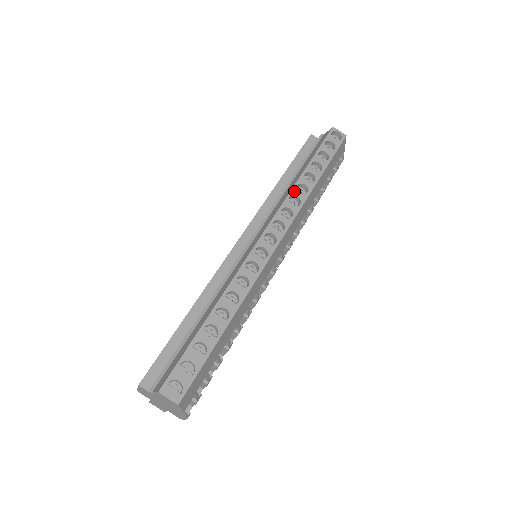
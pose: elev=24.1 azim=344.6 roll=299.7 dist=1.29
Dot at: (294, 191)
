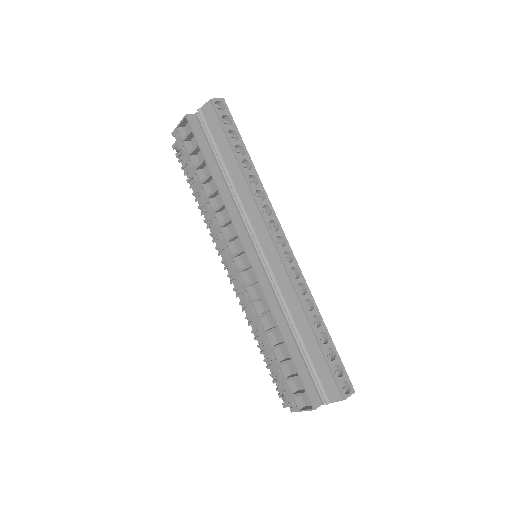
Dot at: (252, 188)
